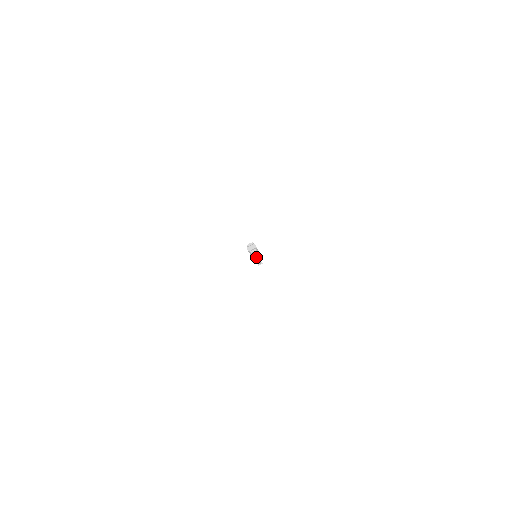
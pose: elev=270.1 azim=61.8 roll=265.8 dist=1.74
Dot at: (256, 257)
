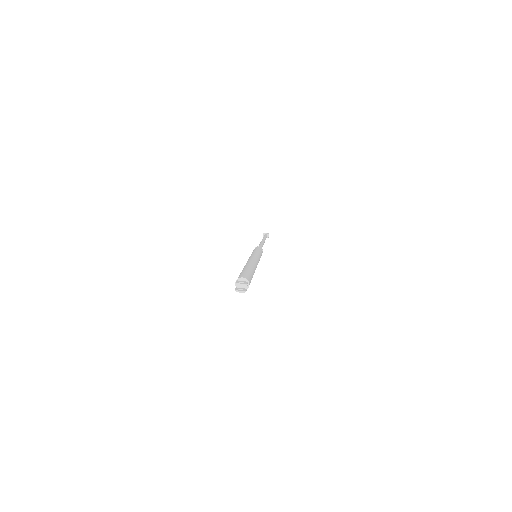
Dot at: occluded
